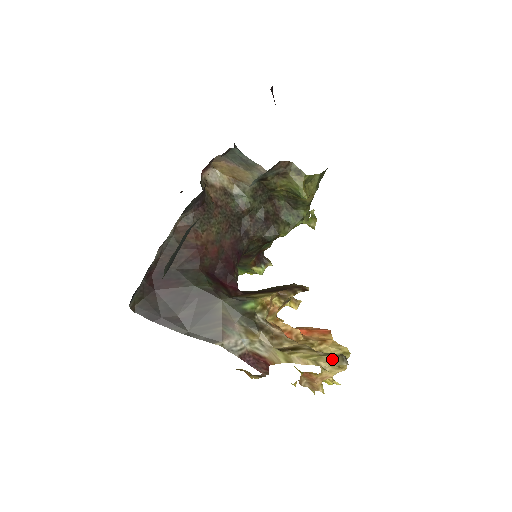
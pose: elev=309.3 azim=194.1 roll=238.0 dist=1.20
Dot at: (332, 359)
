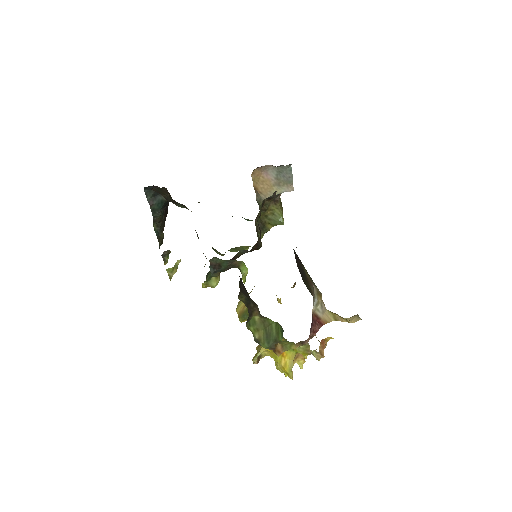
Dot at: (351, 319)
